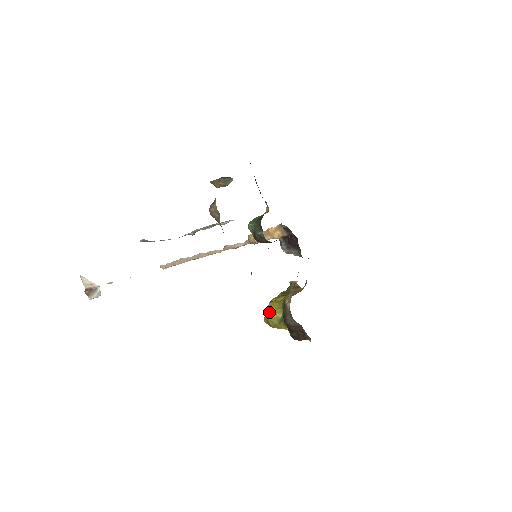
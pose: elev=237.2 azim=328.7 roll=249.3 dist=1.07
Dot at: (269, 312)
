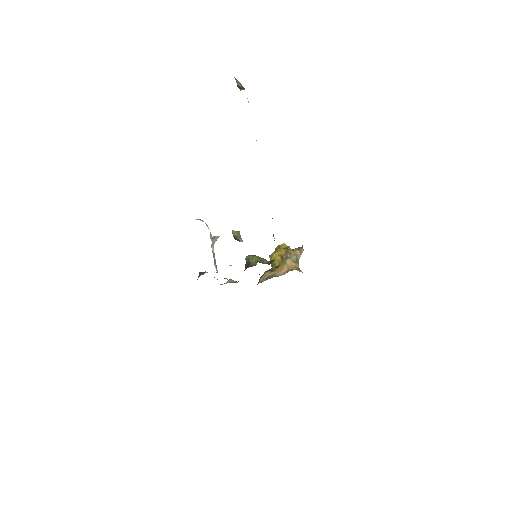
Dot at: (270, 257)
